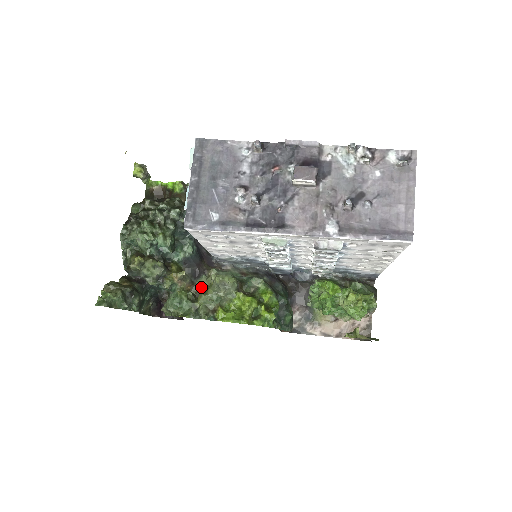
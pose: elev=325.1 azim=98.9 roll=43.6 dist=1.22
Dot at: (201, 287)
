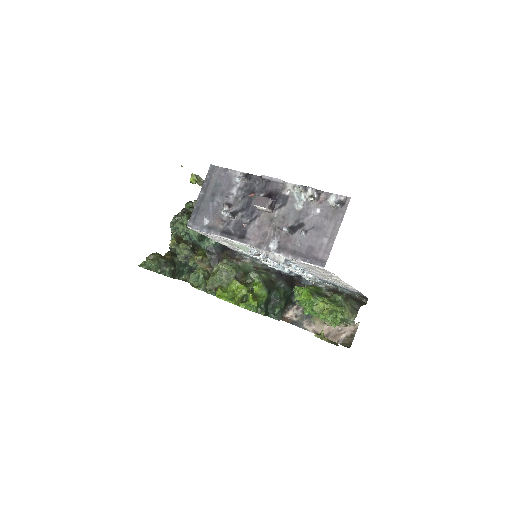
Dot at: occluded
